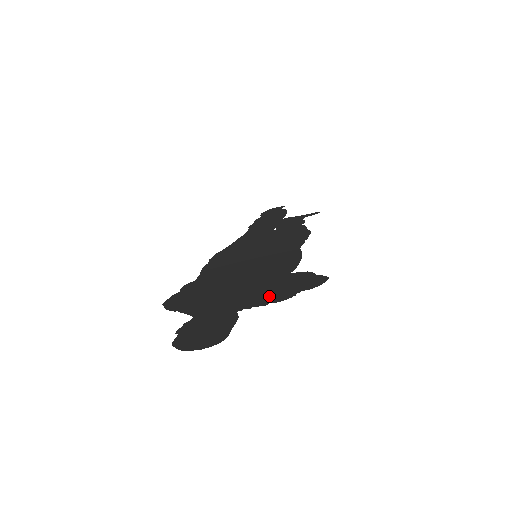
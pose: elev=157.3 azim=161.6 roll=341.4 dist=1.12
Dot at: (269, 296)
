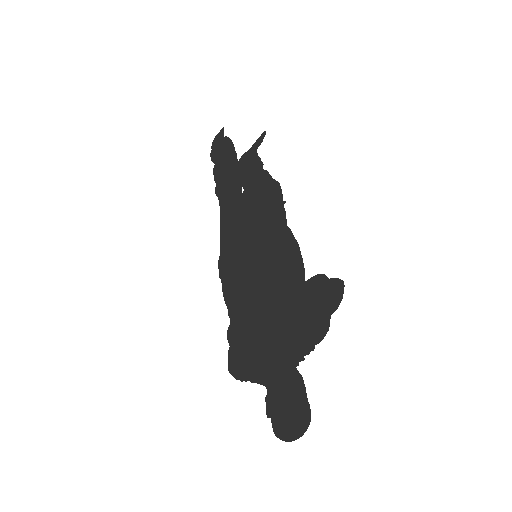
Dot at: (308, 333)
